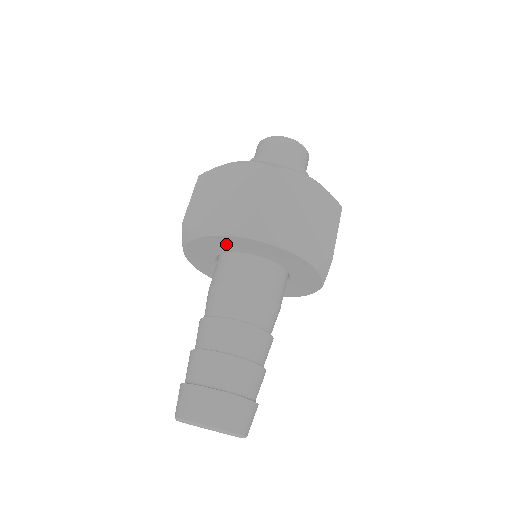
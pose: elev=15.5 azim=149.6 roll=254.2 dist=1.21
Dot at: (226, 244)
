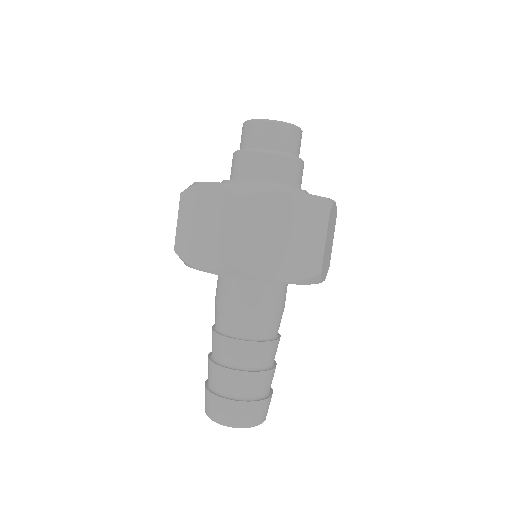
Dot at: occluded
